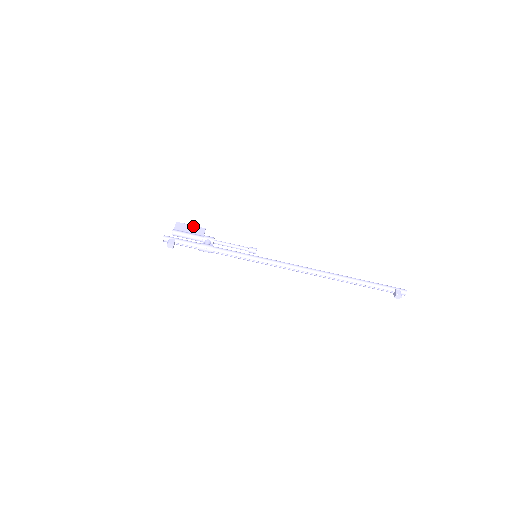
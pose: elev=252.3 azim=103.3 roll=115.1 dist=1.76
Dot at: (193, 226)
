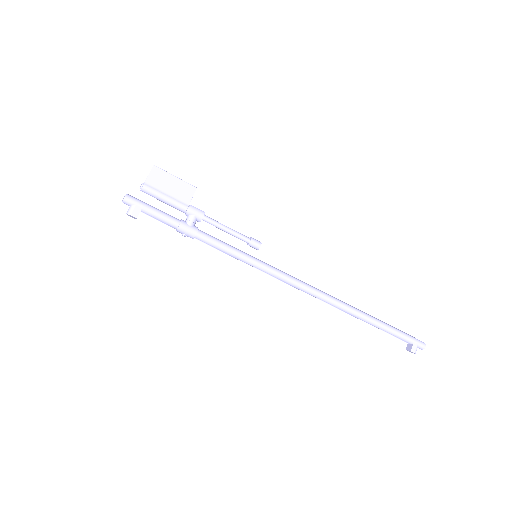
Dot at: (178, 180)
